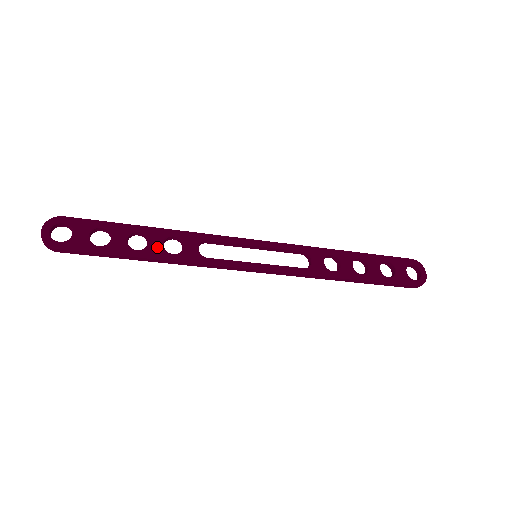
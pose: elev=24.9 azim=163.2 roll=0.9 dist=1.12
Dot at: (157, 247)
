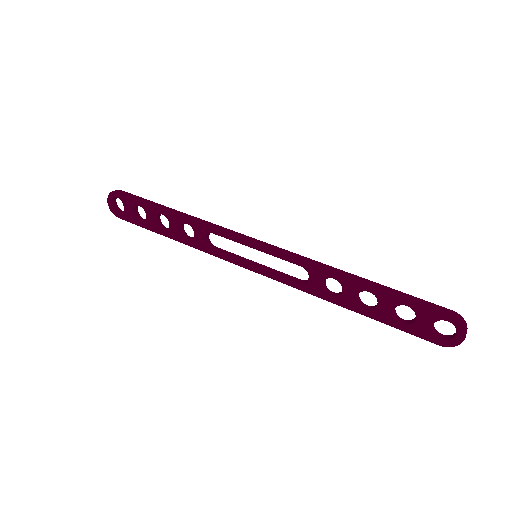
Dot at: (175, 231)
